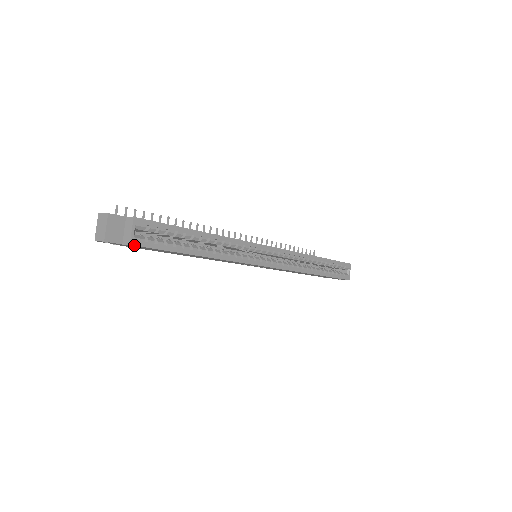
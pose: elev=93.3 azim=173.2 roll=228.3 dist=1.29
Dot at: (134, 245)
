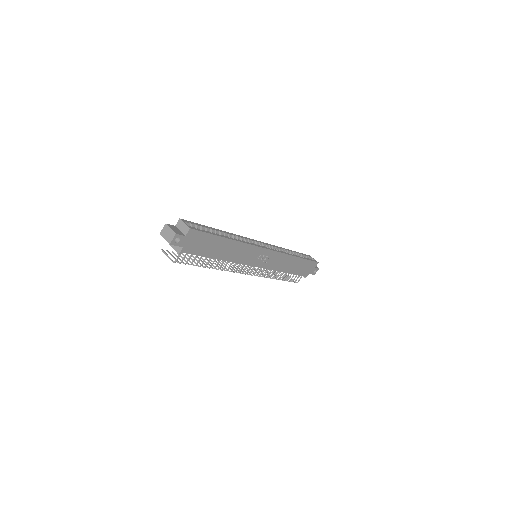
Dot at: (192, 229)
